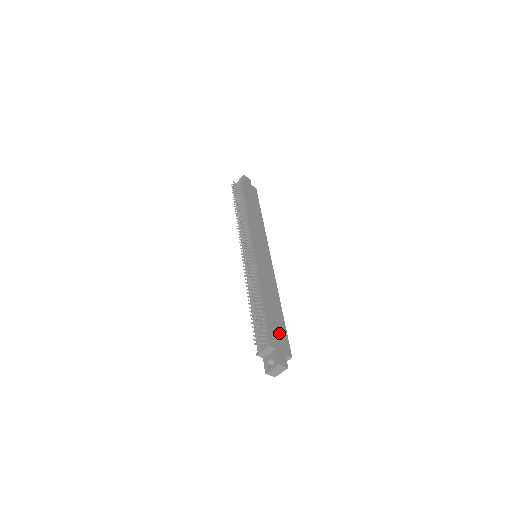
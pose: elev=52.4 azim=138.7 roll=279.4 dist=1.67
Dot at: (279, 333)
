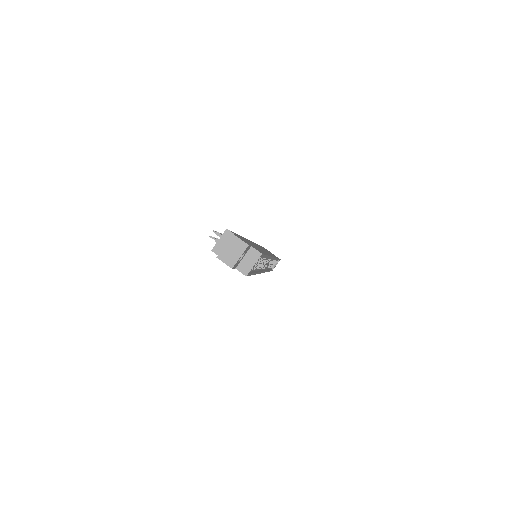
Dot at: occluded
